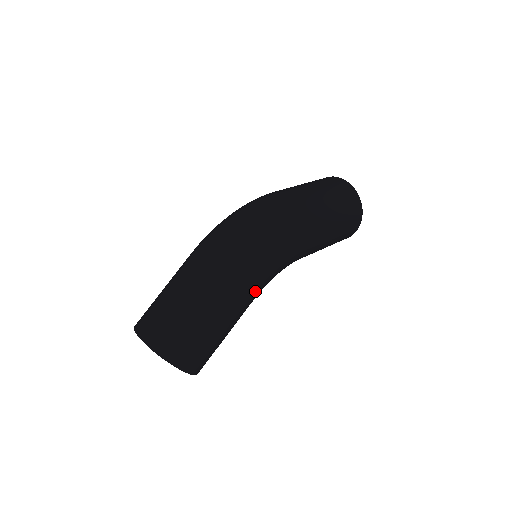
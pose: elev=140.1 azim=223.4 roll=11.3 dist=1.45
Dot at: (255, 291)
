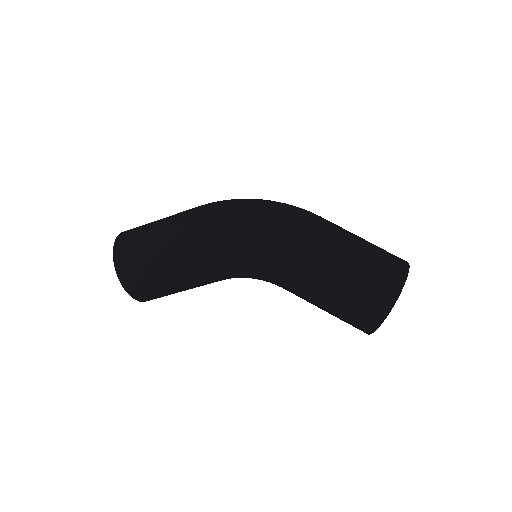
Dot at: (209, 253)
